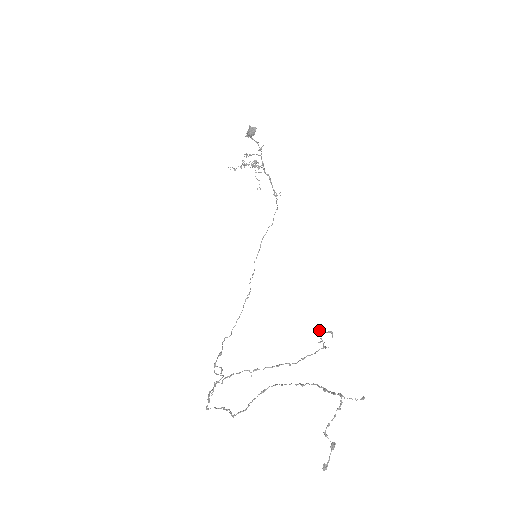
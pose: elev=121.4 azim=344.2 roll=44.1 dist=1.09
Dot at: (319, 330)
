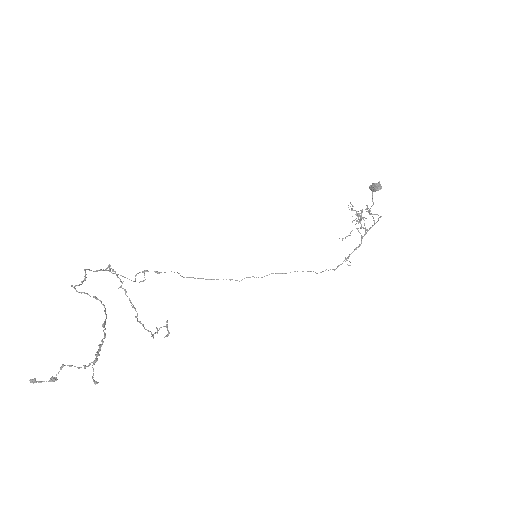
Dot at: occluded
